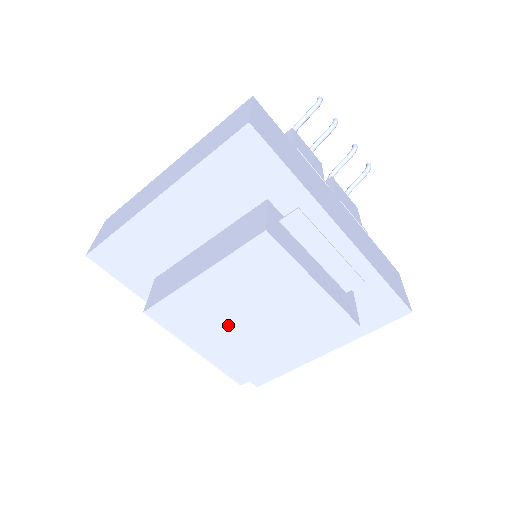
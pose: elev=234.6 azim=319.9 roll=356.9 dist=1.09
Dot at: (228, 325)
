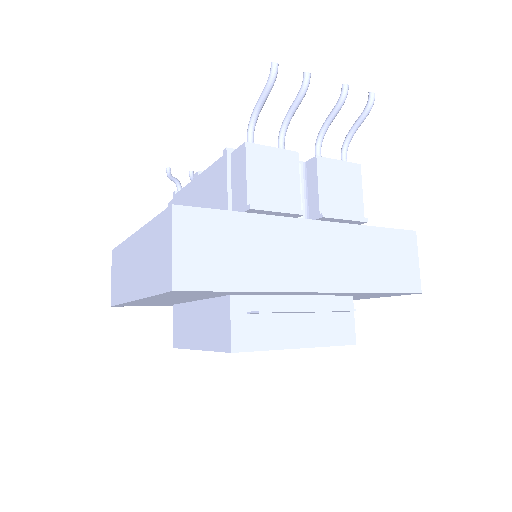
Dot at: occluded
